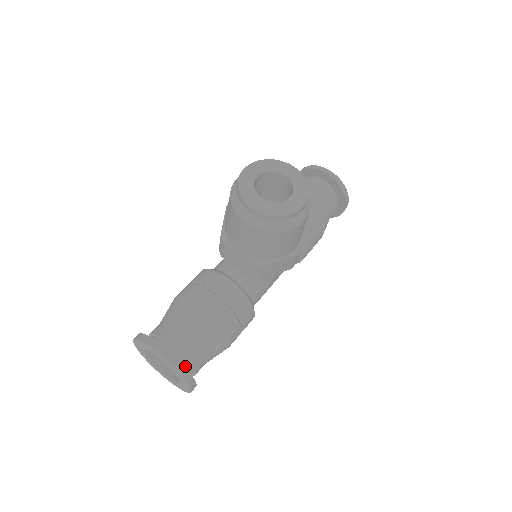
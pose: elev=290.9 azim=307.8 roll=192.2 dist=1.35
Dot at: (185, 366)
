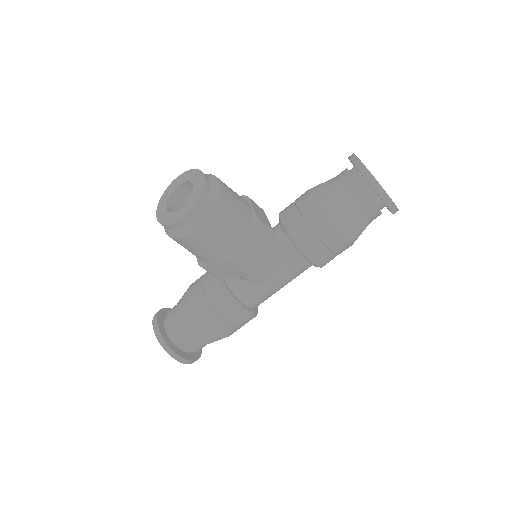
Dot at: (175, 341)
